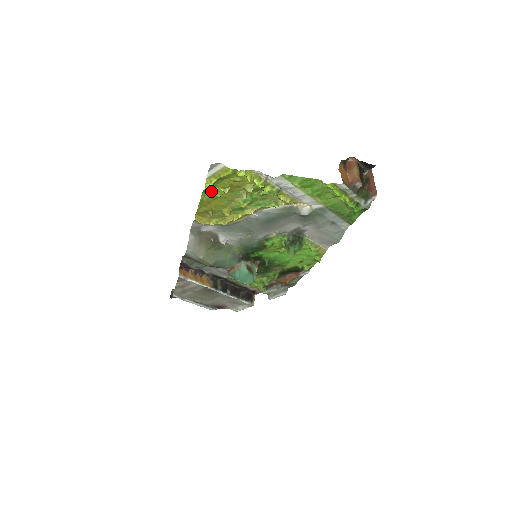
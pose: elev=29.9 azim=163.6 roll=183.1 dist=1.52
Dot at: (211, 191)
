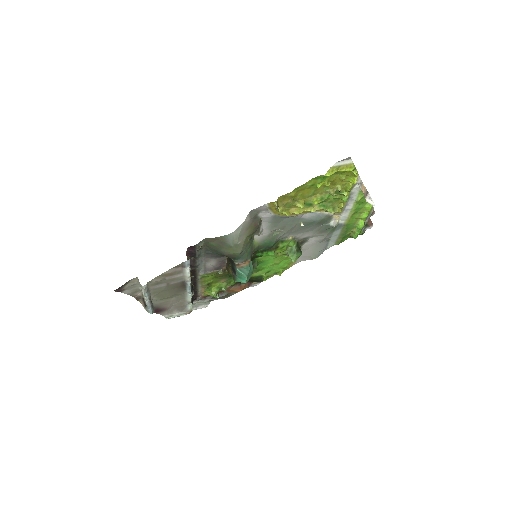
Dot at: (320, 180)
